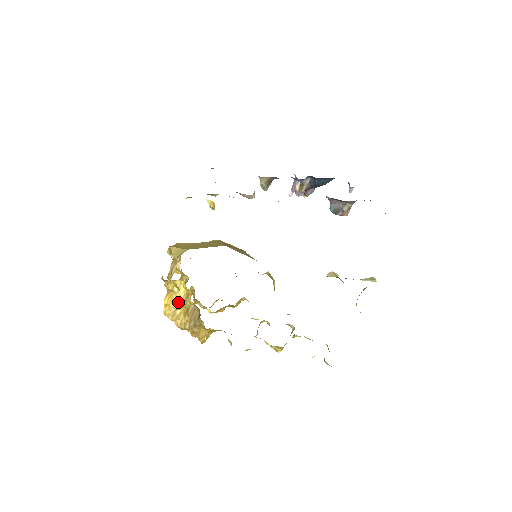
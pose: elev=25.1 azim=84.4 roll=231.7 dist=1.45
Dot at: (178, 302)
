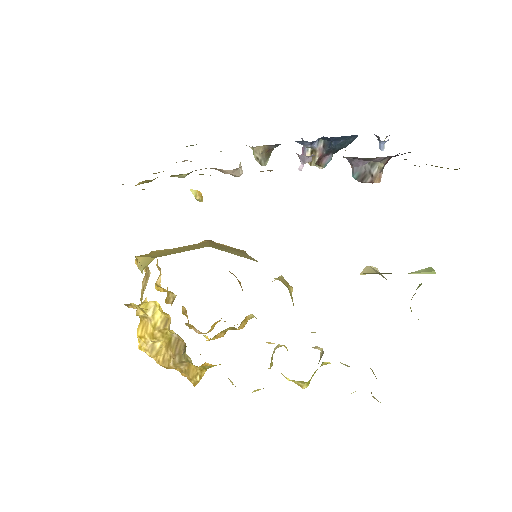
Dot at: (155, 332)
